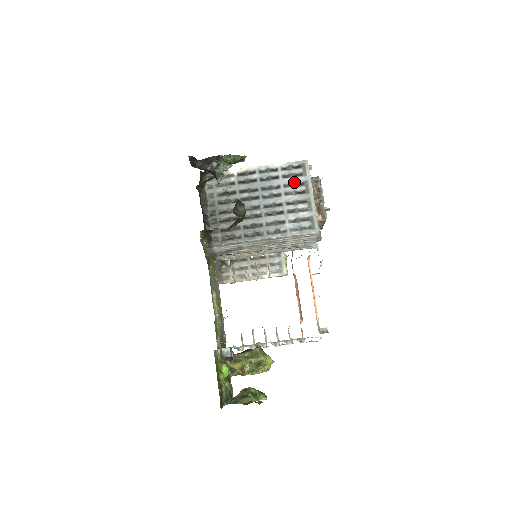
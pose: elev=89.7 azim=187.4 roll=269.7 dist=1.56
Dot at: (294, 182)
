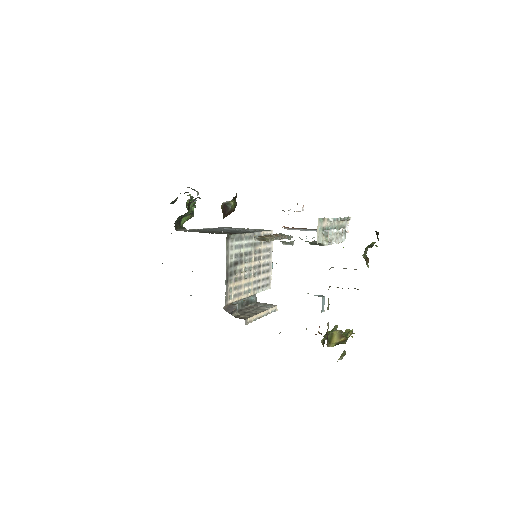
Dot at: (230, 228)
